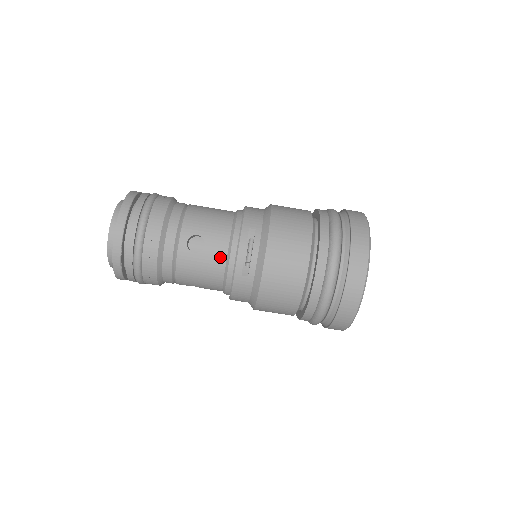
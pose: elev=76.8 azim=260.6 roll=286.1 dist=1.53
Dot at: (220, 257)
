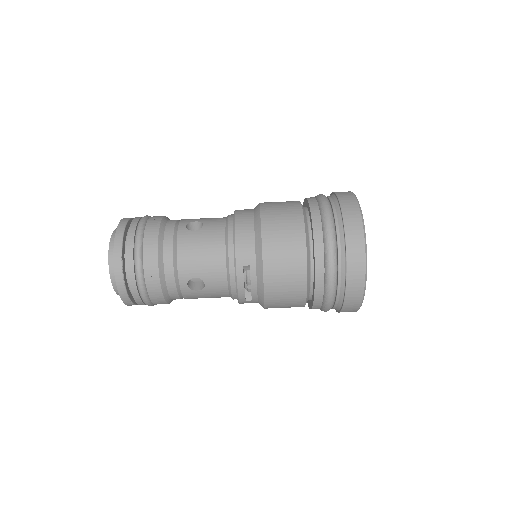
Dot at: (222, 290)
